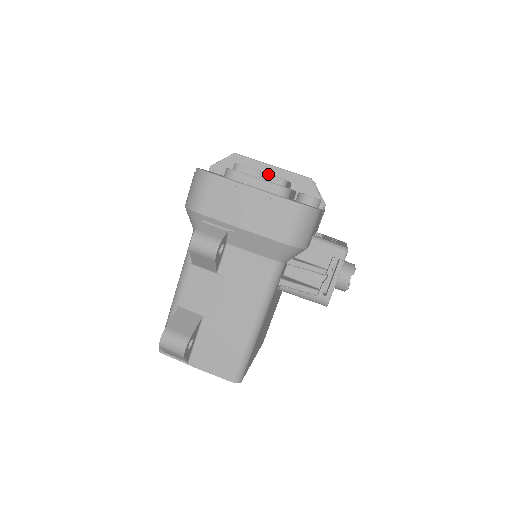
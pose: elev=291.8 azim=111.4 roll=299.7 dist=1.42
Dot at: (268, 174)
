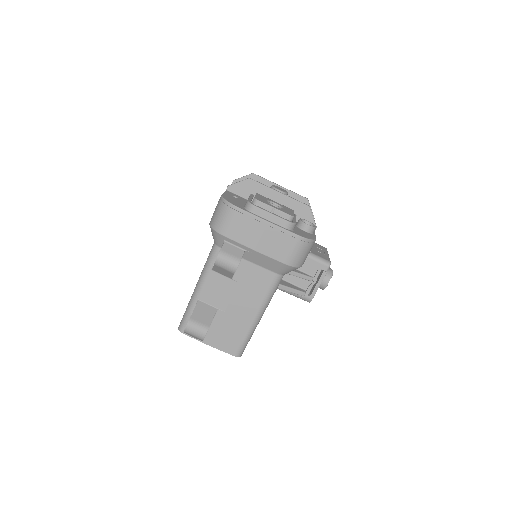
Dot at: (280, 211)
